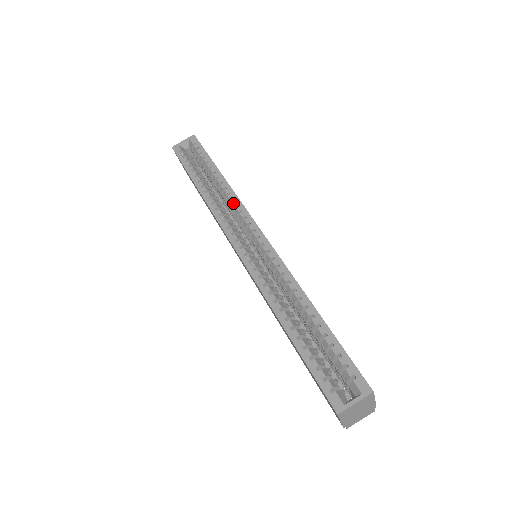
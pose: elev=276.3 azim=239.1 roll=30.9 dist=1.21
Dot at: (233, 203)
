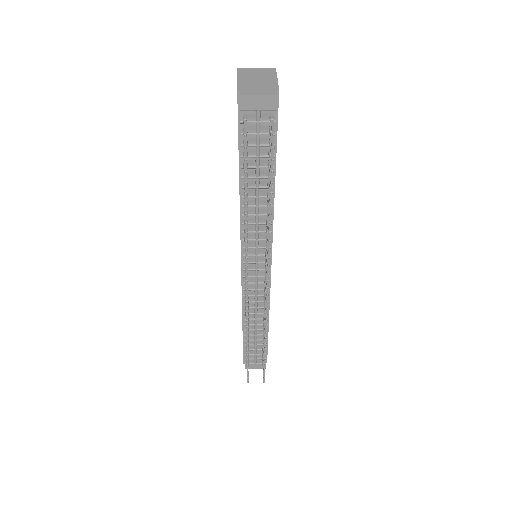
Dot at: occluded
